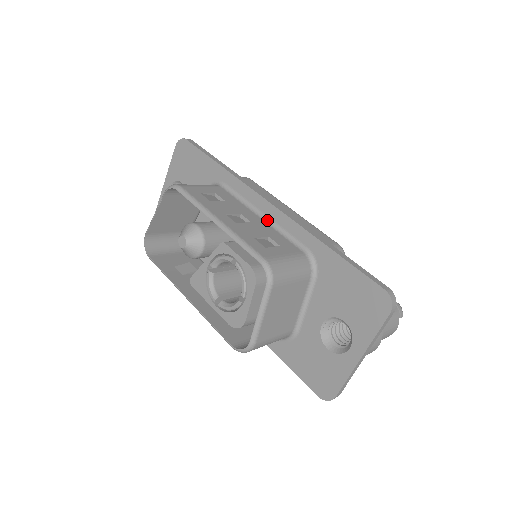
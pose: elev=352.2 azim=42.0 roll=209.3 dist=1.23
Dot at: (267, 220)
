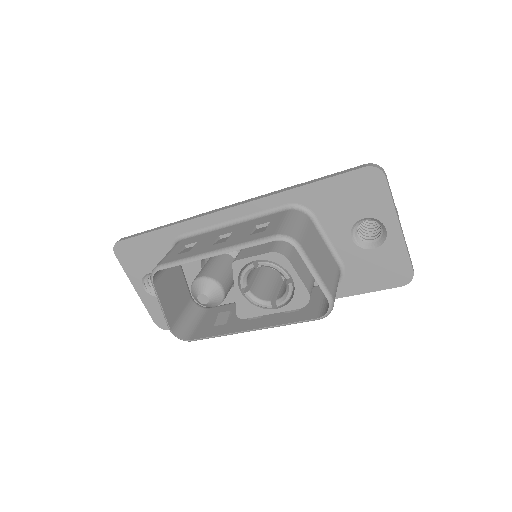
Dot at: (239, 221)
